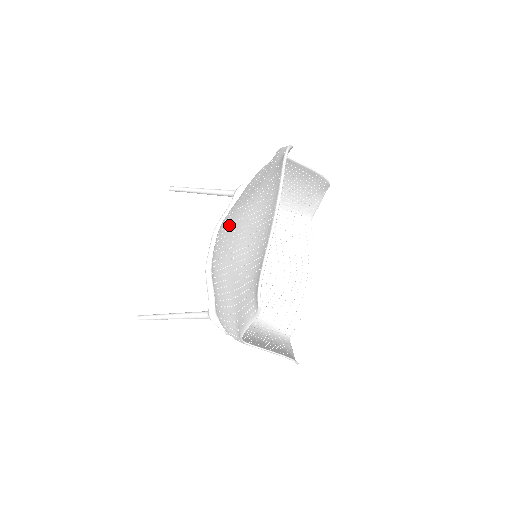
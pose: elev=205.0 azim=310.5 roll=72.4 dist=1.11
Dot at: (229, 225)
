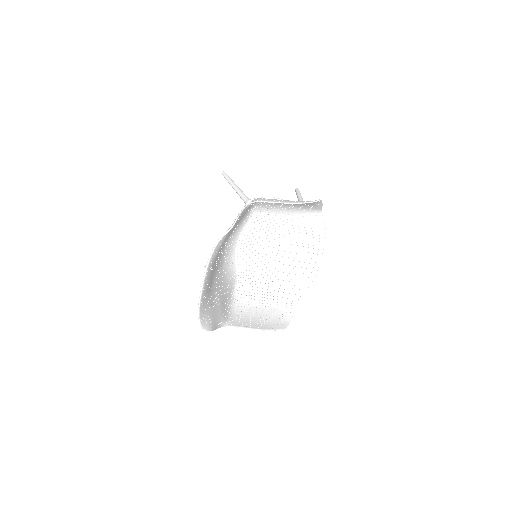
Dot at: occluded
